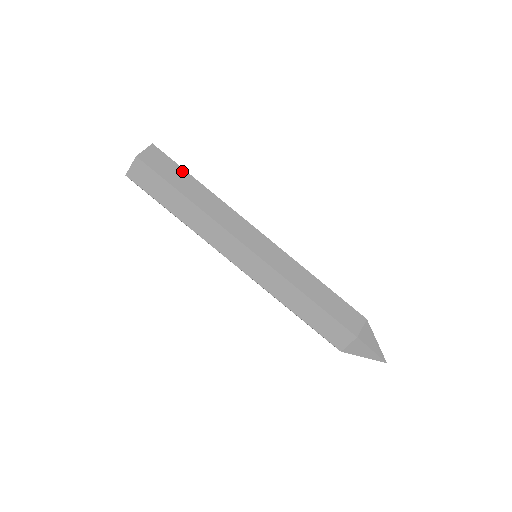
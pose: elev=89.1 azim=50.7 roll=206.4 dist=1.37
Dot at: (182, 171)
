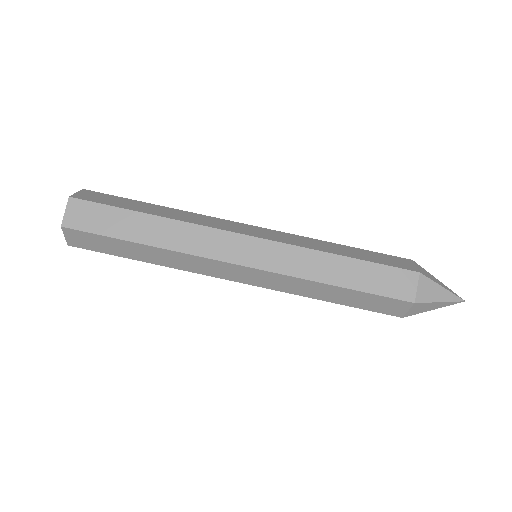
Dot at: (130, 200)
